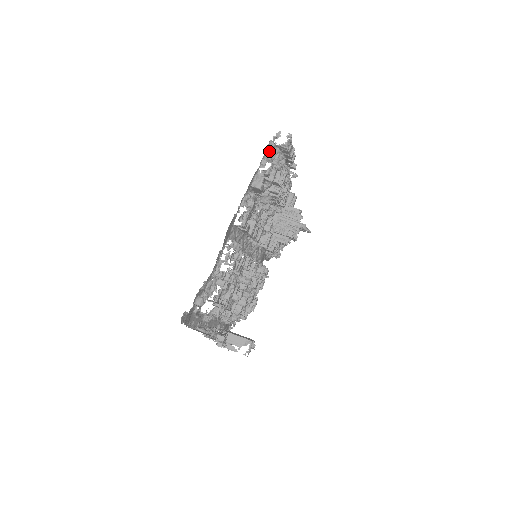
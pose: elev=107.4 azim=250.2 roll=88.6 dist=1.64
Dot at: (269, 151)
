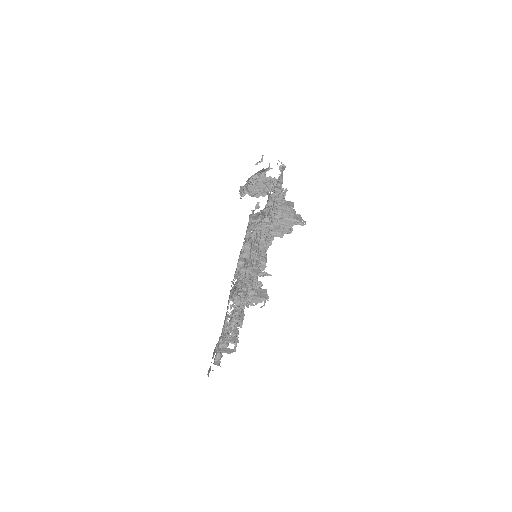
Dot at: (250, 224)
